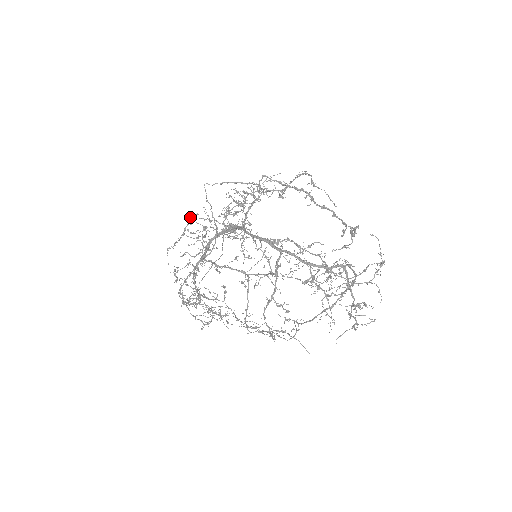
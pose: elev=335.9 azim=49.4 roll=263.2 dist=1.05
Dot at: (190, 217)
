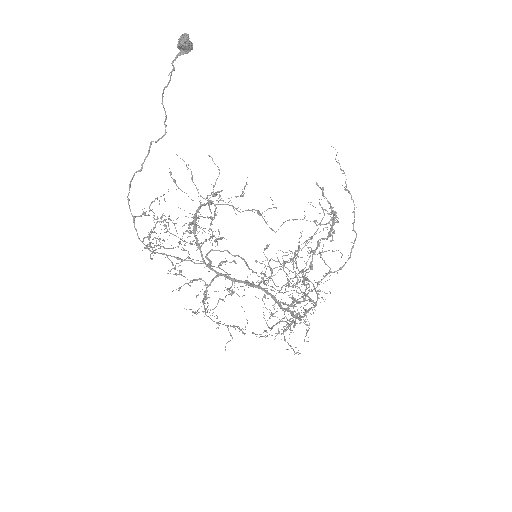
Dot at: occluded
